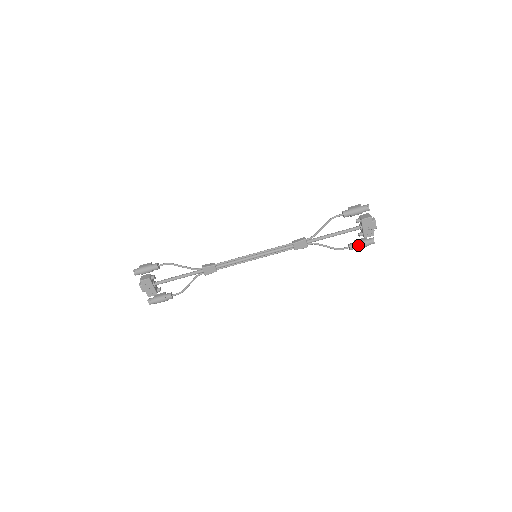
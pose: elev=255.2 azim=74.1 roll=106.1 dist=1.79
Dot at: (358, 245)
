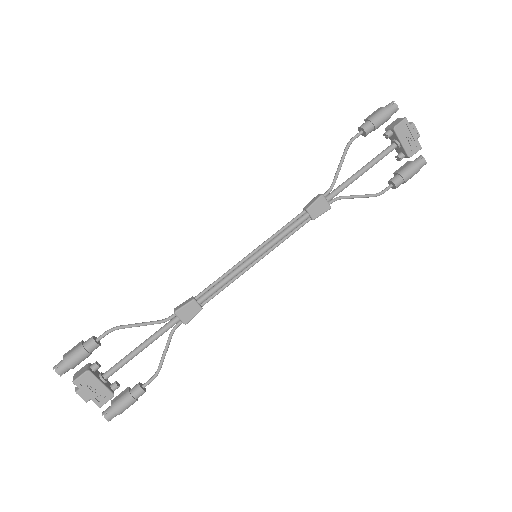
Dot at: (404, 174)
